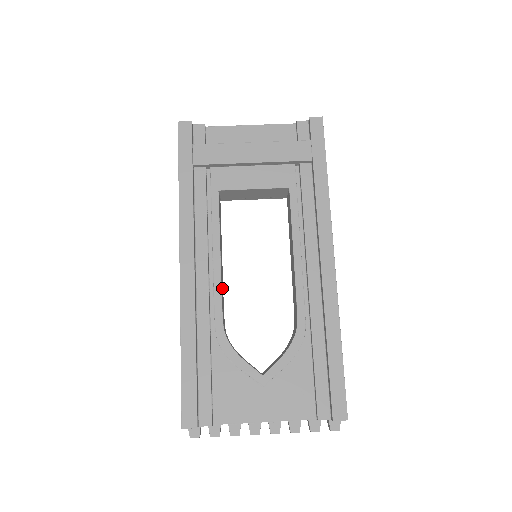
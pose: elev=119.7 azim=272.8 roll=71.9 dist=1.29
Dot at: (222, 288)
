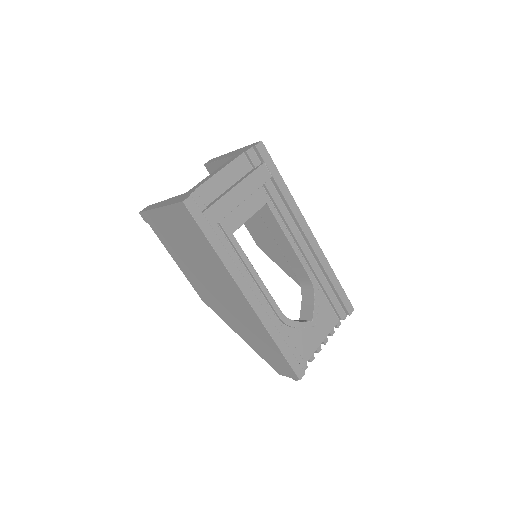
Dot at: occluded
